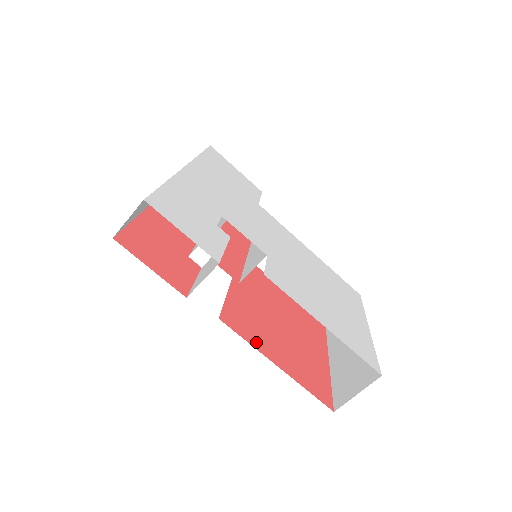
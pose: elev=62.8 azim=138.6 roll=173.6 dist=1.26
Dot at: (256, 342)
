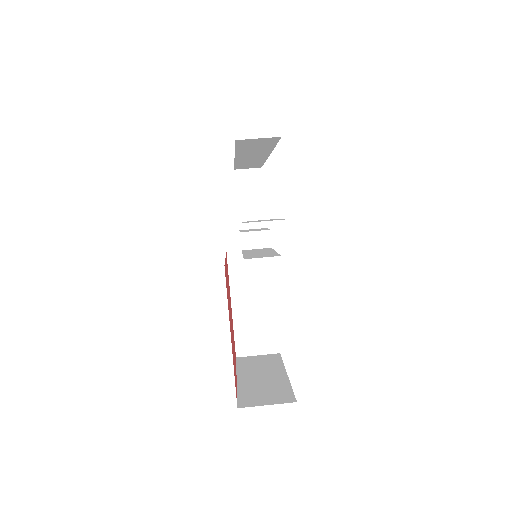
Dot at: occluded
